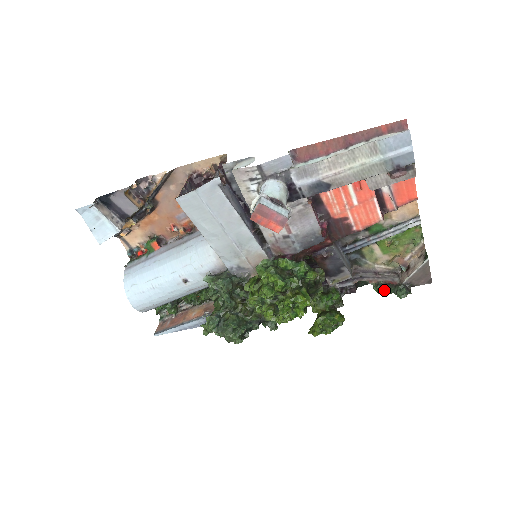
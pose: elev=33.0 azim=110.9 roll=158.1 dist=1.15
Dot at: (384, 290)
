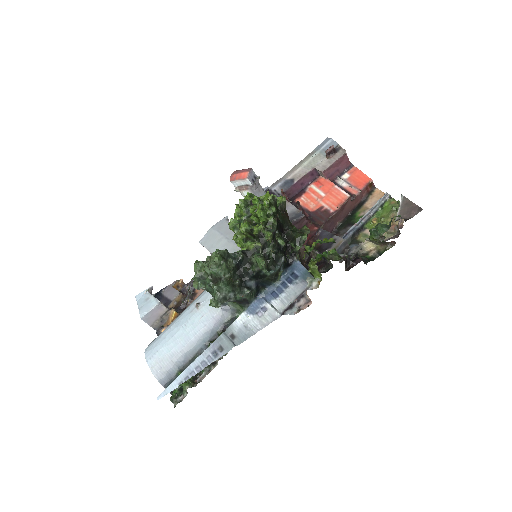
Dot at: (376, 228)
